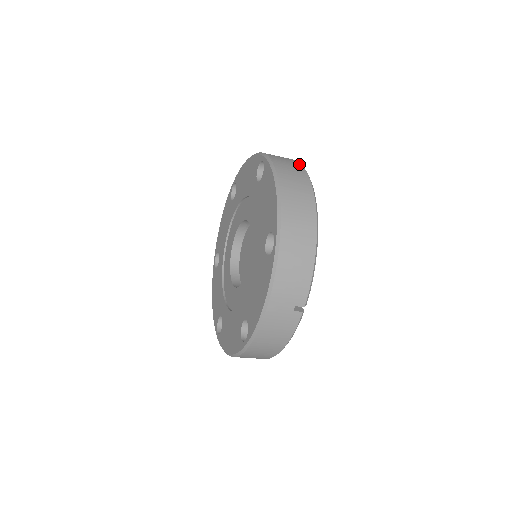
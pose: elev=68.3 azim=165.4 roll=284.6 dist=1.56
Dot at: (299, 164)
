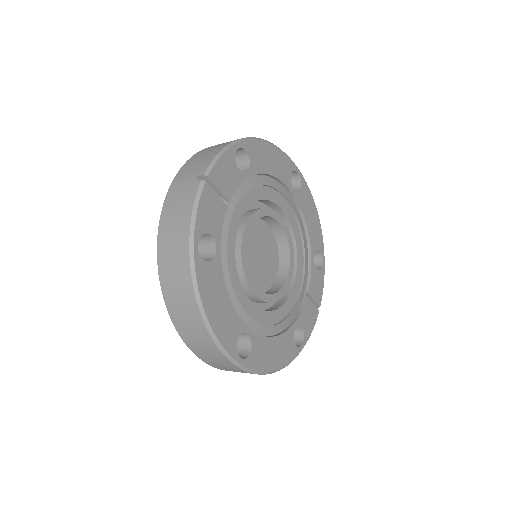
Dot at: occluded
